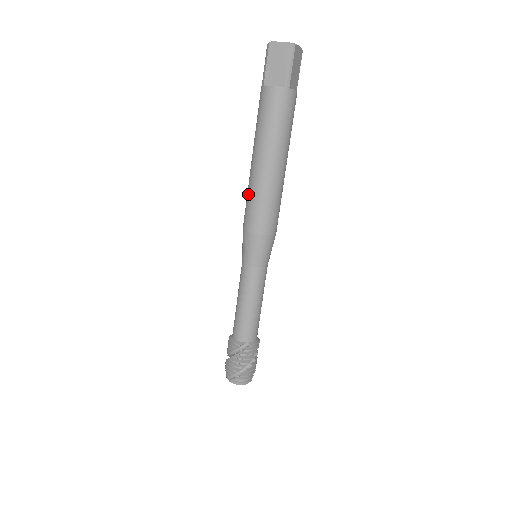
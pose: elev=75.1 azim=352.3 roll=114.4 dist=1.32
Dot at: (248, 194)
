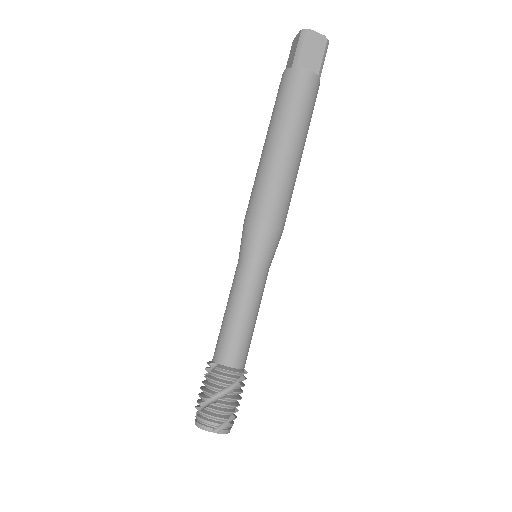
Dot at: occluded
